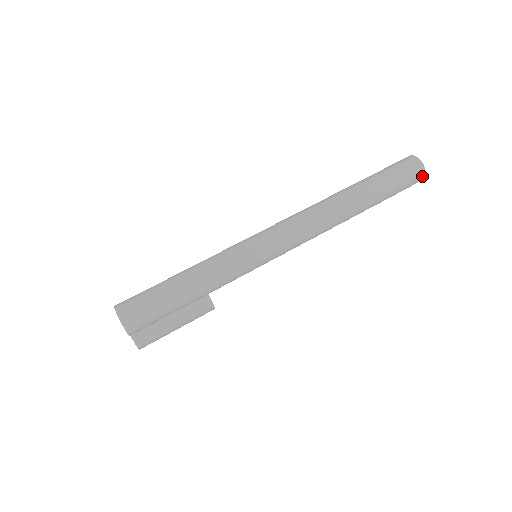
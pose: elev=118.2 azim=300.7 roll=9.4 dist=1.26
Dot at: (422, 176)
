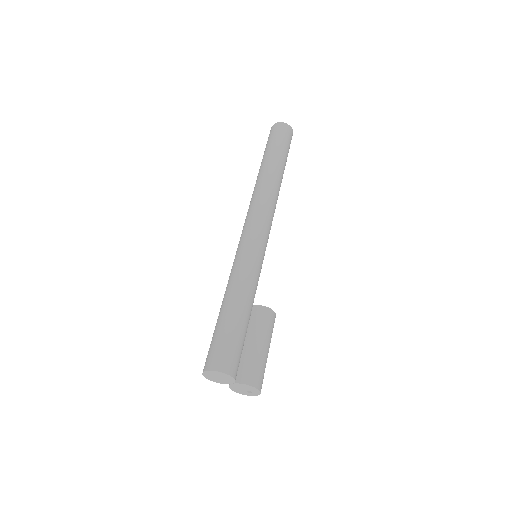
Dot at: (287, 127)
